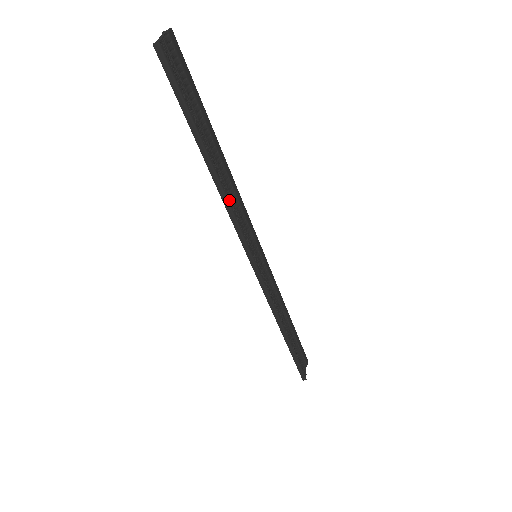
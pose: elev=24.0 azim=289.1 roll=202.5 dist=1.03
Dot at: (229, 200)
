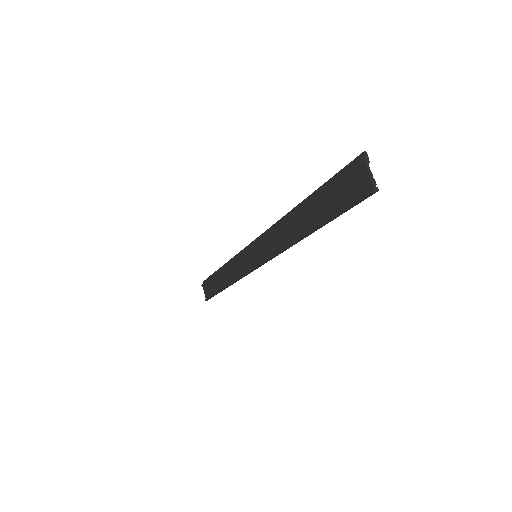
Dot at: (289, 243)
